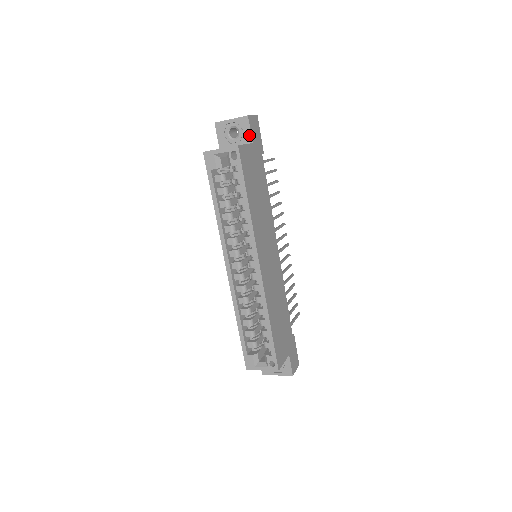
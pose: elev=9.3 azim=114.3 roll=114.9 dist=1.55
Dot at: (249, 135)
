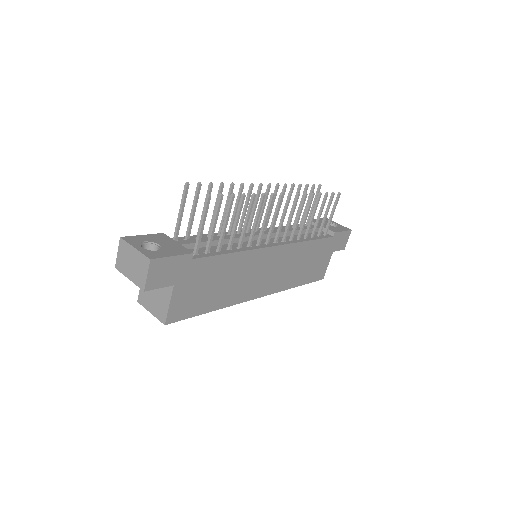
Dot at: (163, 286)
